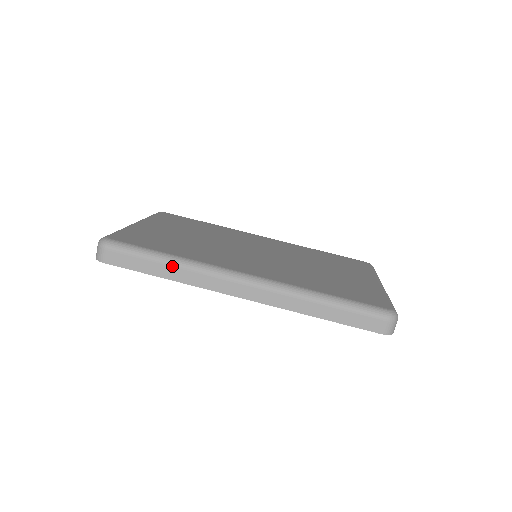
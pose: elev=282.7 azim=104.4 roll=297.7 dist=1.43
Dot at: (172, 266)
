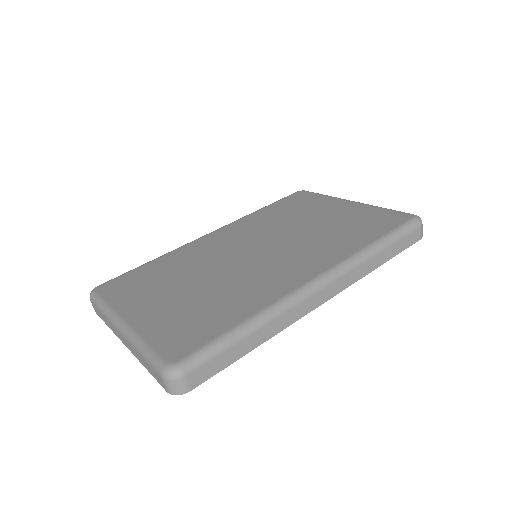
Dot at: (259, 330)
